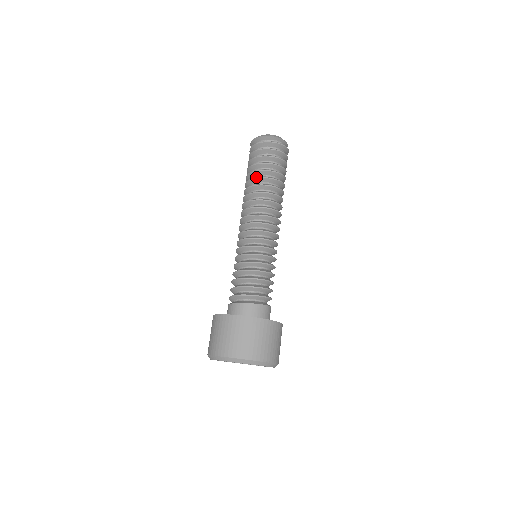
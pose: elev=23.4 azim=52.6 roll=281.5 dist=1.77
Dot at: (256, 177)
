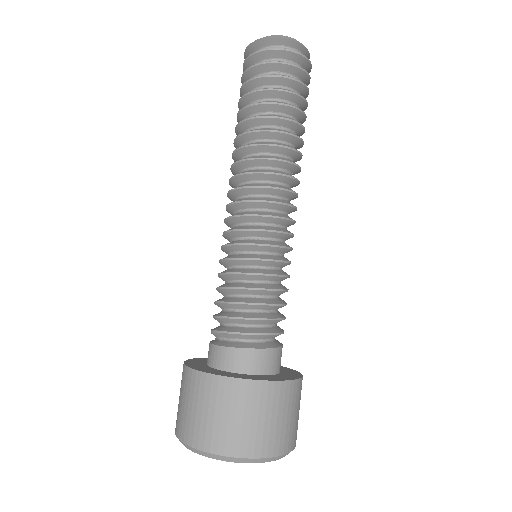
Dot at: (260, 115)
